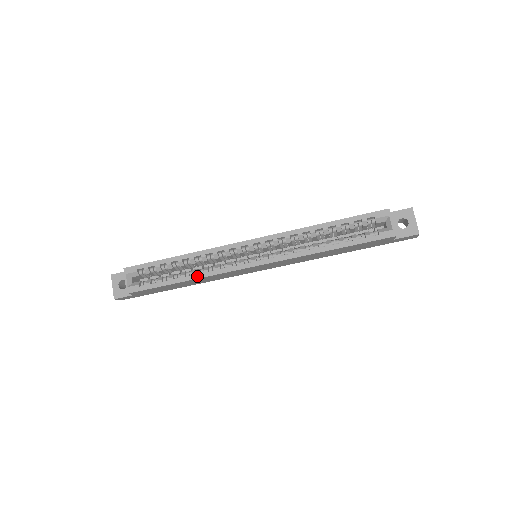
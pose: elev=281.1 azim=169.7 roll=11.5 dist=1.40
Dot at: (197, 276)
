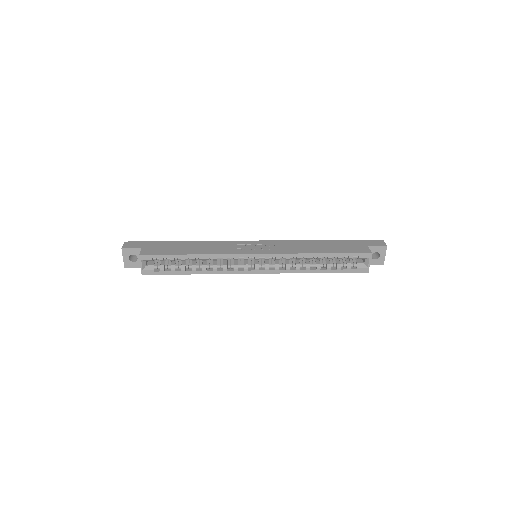
Dot at: (207, 272)
